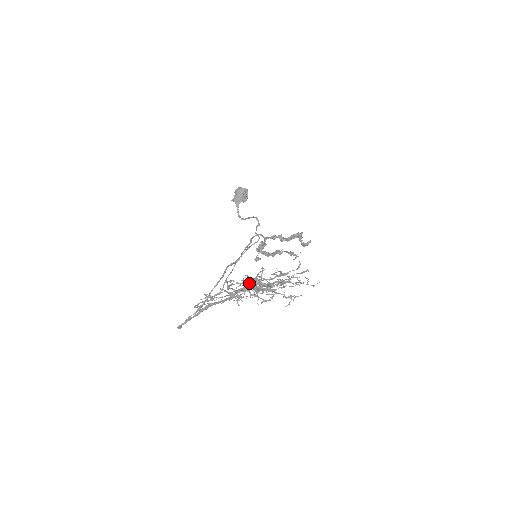
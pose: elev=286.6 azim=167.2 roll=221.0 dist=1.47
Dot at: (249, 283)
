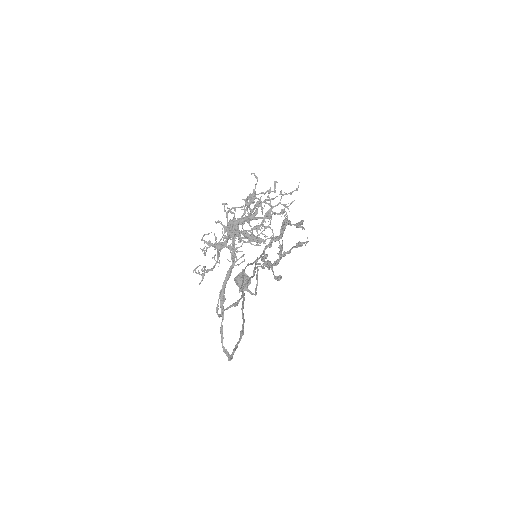
Dot at: (227, 227)
